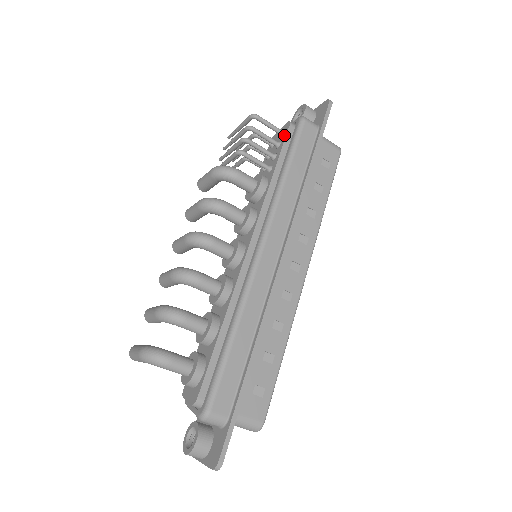
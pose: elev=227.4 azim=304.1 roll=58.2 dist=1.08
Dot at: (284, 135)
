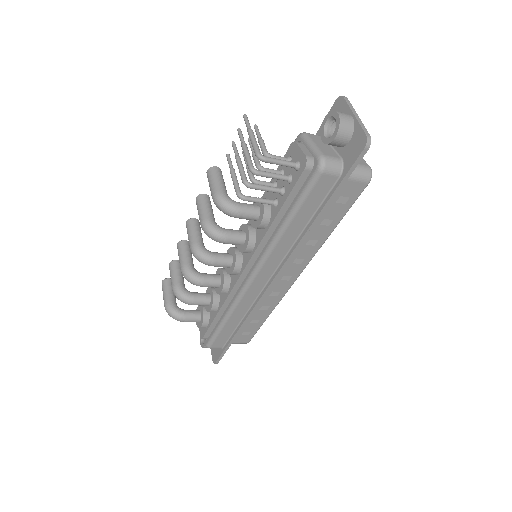
Dot at: (296, 176)
